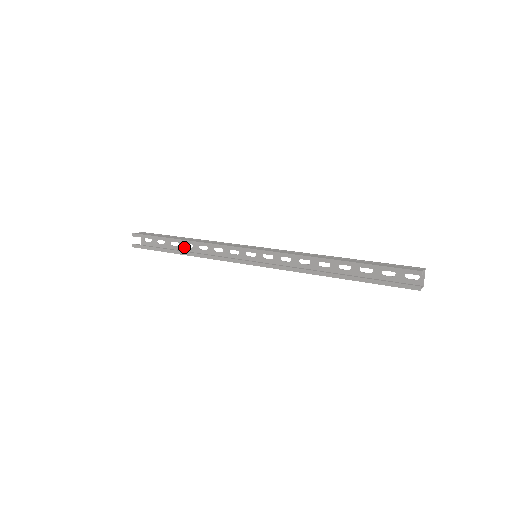
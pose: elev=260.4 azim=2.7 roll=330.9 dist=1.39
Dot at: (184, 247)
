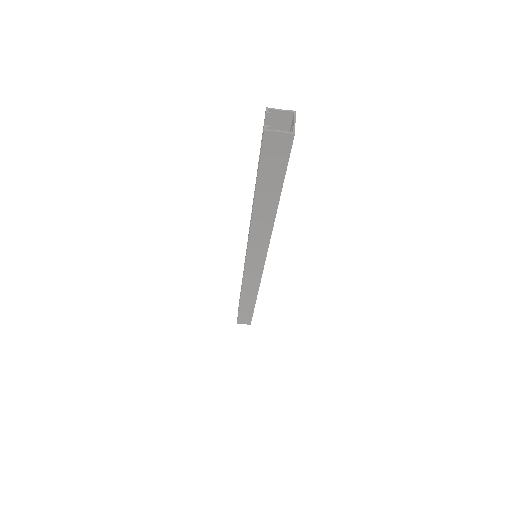
Dot at: occluded
